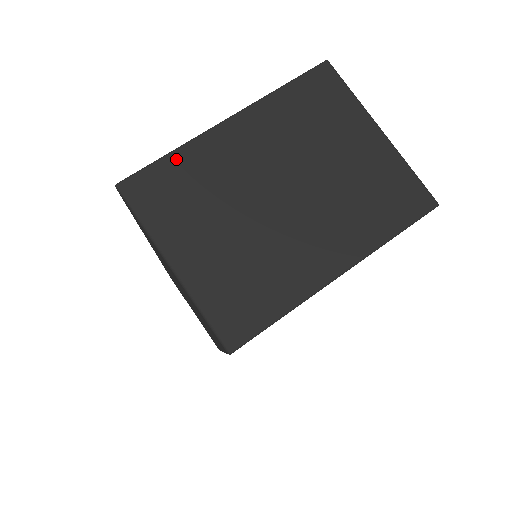
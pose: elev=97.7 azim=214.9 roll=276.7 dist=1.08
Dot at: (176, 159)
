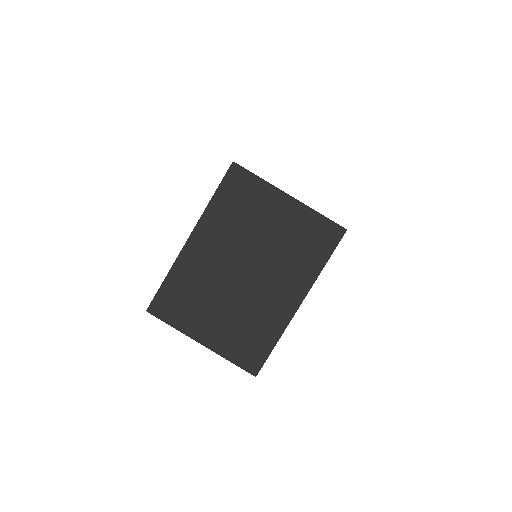
Dot at: (172, 279)
